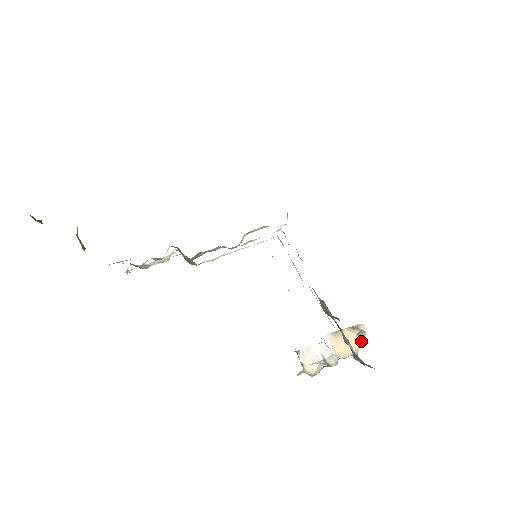
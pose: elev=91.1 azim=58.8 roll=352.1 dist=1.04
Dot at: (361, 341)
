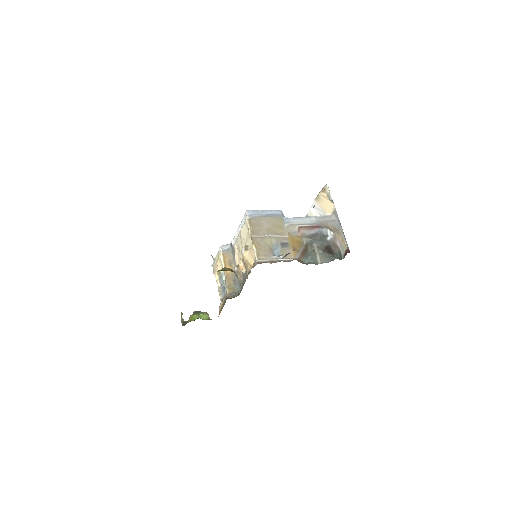
Dot at: (332, 202)
